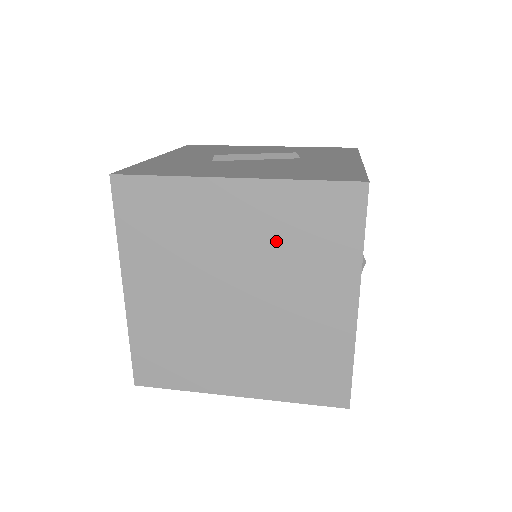
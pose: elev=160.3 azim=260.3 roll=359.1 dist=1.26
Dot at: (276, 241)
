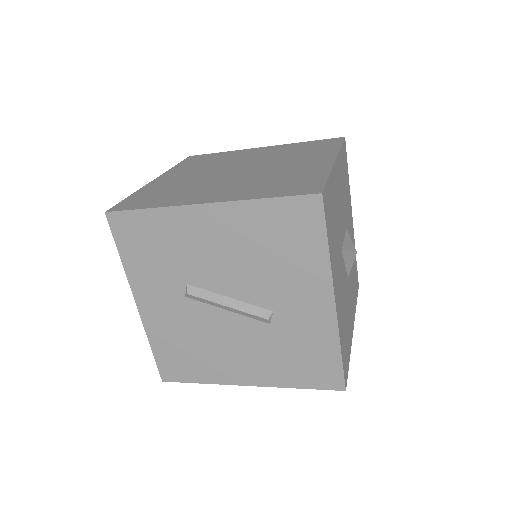
Dot at: (280, 154)
